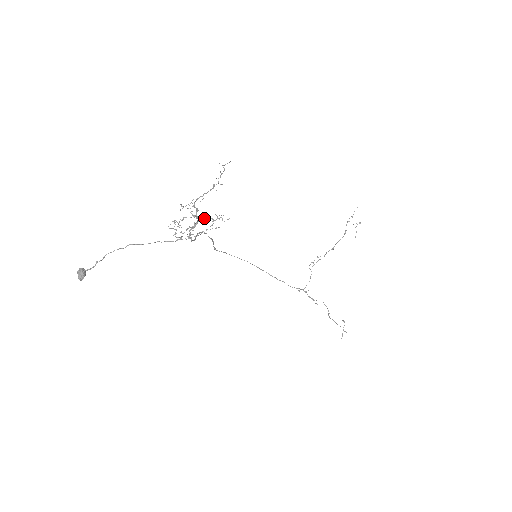
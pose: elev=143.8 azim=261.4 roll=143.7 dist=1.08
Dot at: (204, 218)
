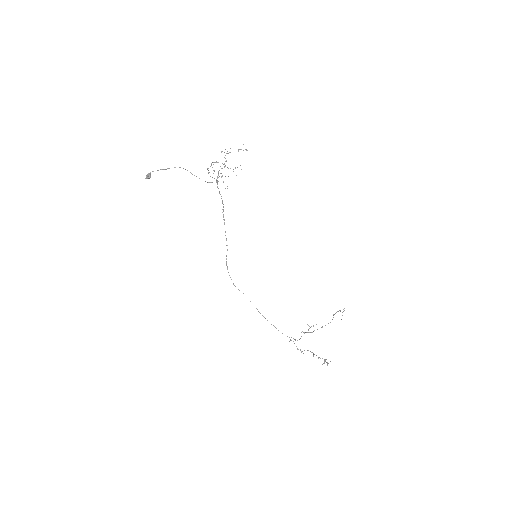
Dot at: occluded
